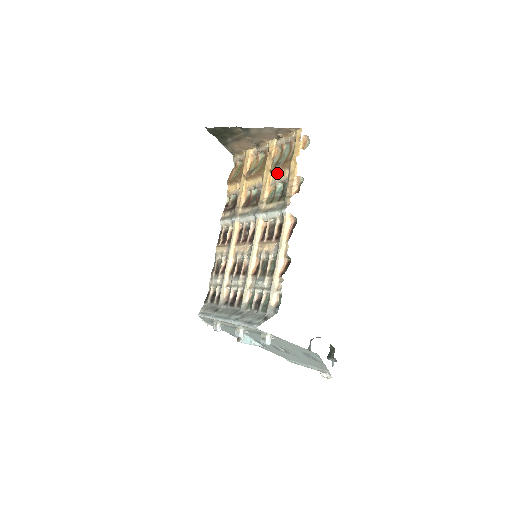
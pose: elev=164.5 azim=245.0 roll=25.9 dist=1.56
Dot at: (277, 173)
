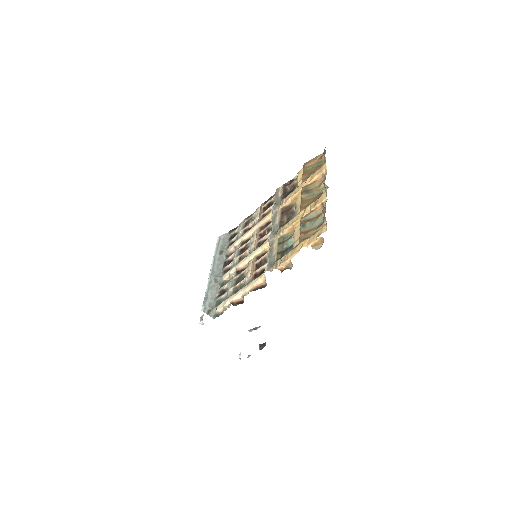
Dot at: occluded
